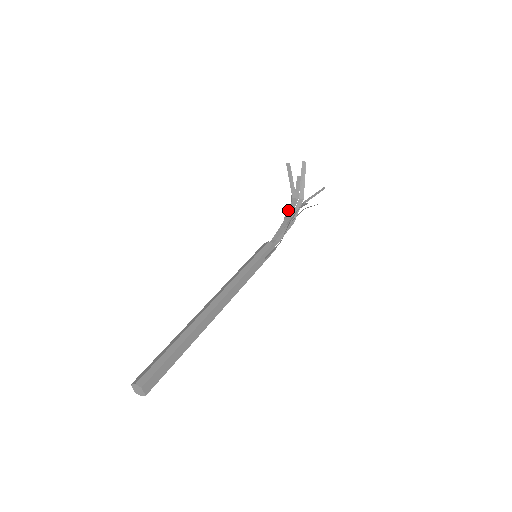
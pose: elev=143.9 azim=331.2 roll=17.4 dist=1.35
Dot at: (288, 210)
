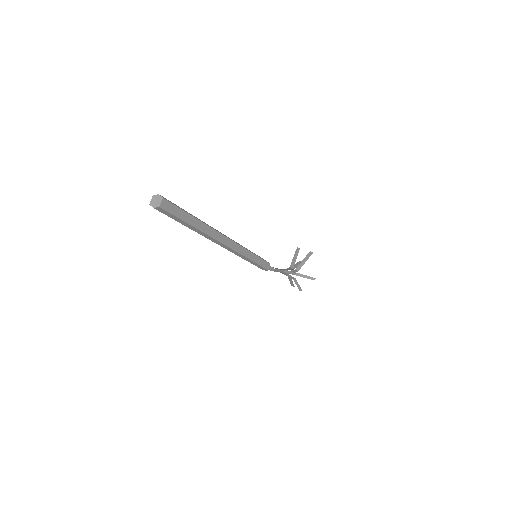
Dot at: occluded
